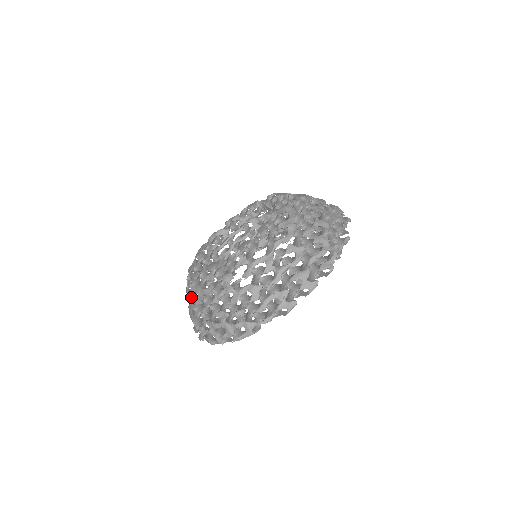
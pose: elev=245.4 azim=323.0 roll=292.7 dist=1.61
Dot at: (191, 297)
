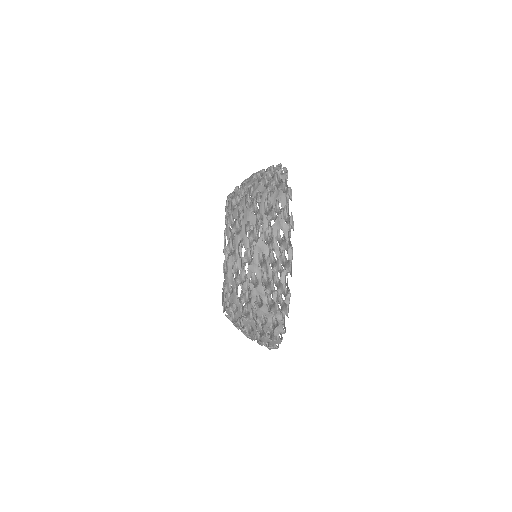
Dot at: occluded
